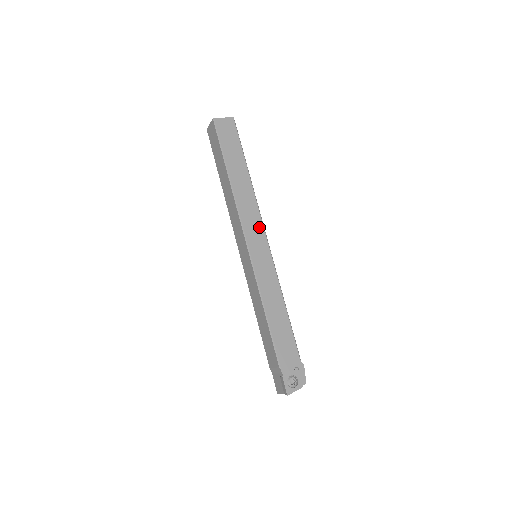
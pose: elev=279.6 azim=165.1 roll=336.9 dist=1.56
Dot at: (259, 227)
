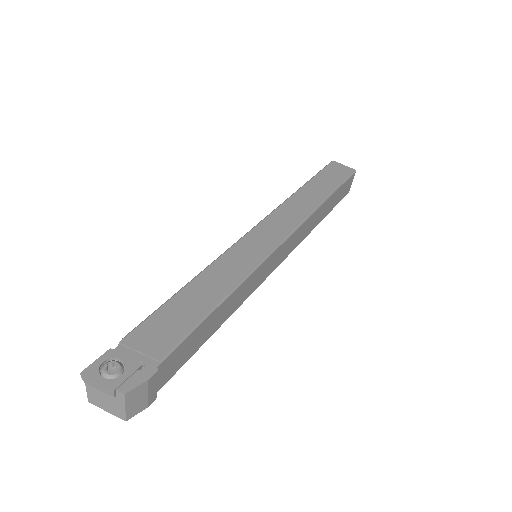
Dot at: (286, 229)
